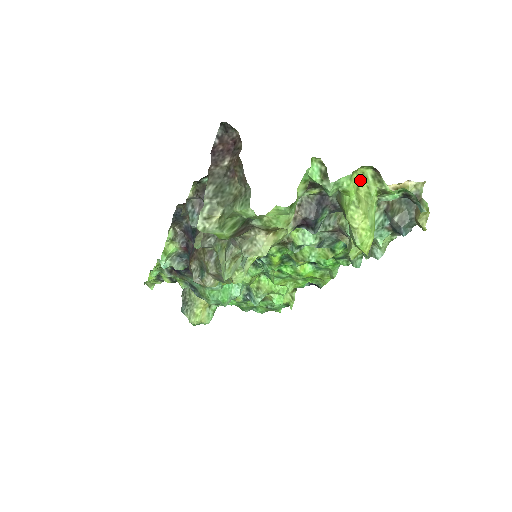
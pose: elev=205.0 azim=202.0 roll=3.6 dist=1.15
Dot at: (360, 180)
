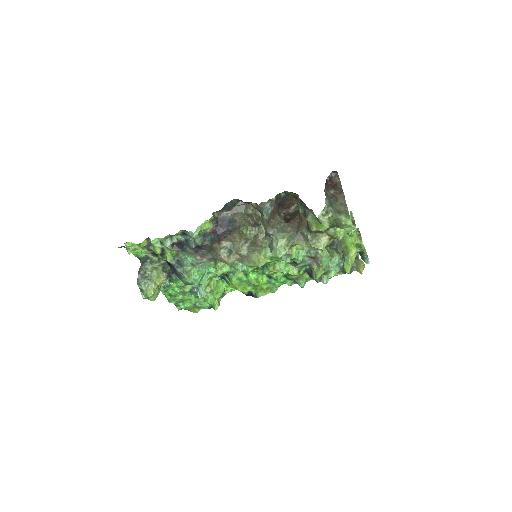
Dot at: occluded
